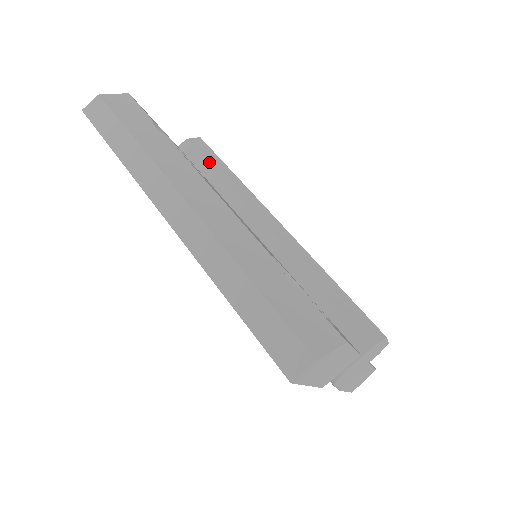
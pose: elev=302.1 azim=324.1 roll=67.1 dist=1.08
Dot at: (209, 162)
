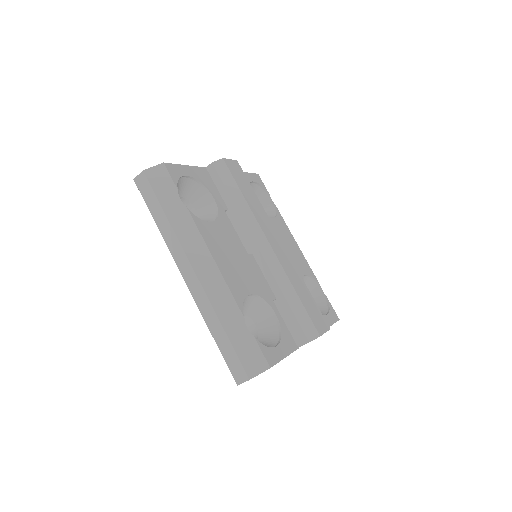
Dot at: (226, 187)
